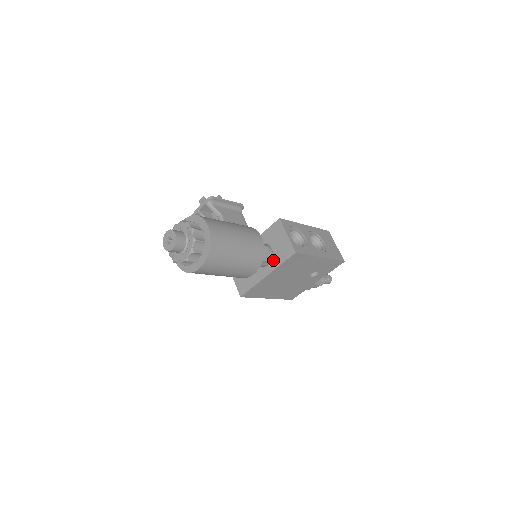
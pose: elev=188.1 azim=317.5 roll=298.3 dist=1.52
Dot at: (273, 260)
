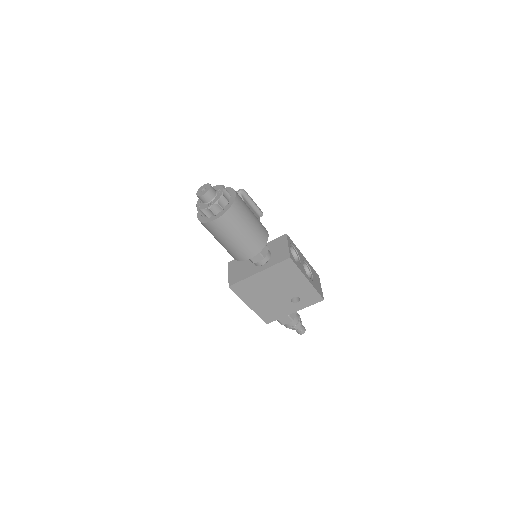
Dot at: (269, 261)
